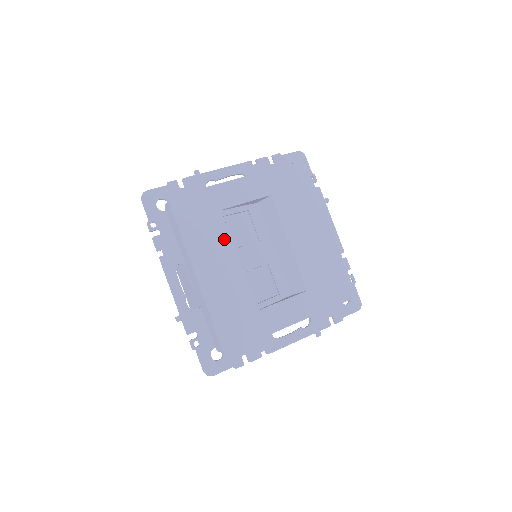
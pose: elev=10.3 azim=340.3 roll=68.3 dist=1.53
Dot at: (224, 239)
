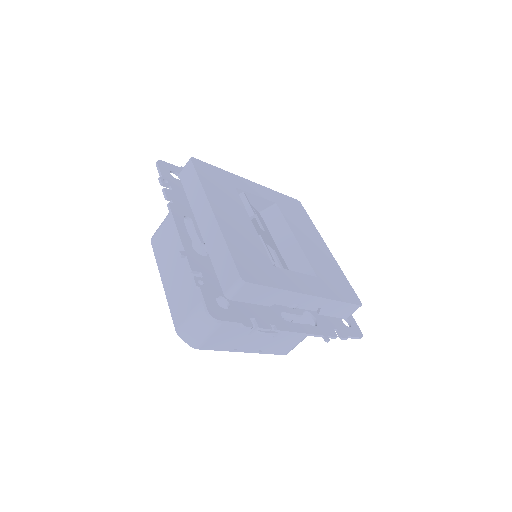
Dot at: (238, 204)
